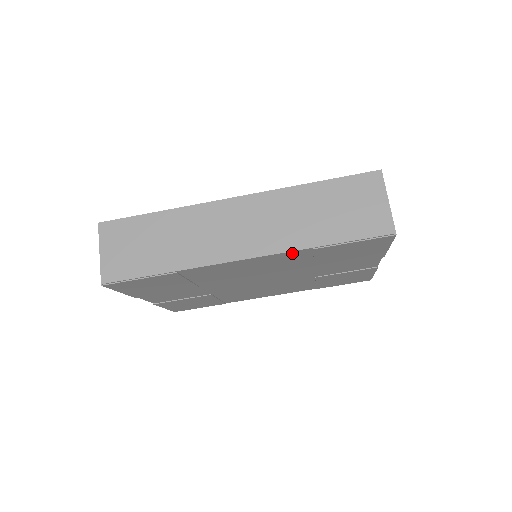
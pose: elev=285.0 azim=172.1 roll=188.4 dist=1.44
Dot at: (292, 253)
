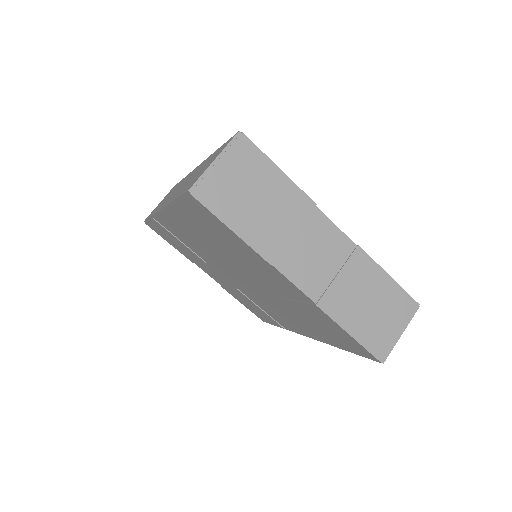
Dot at: (174, 210)
